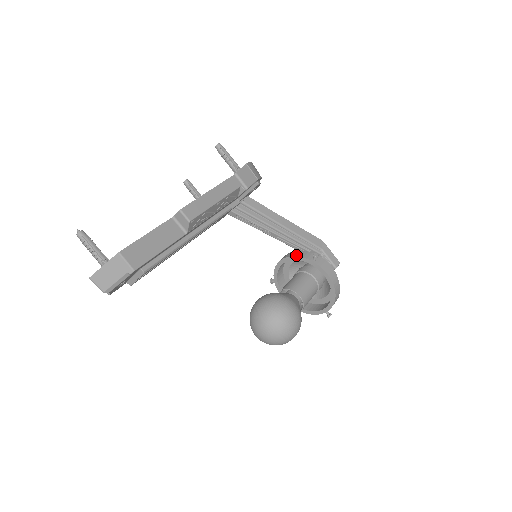
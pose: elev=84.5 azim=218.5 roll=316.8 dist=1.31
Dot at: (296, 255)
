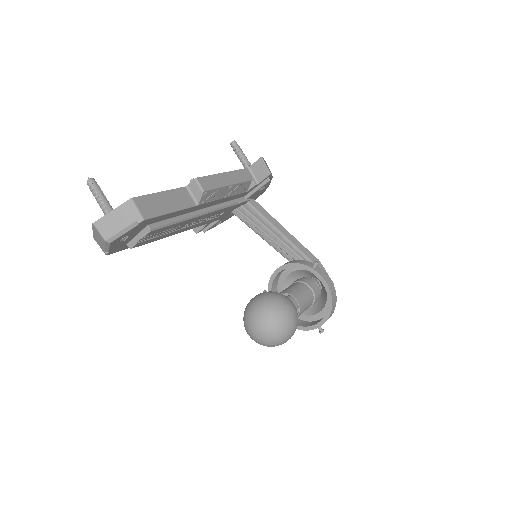
Dot at: (296, 262)
